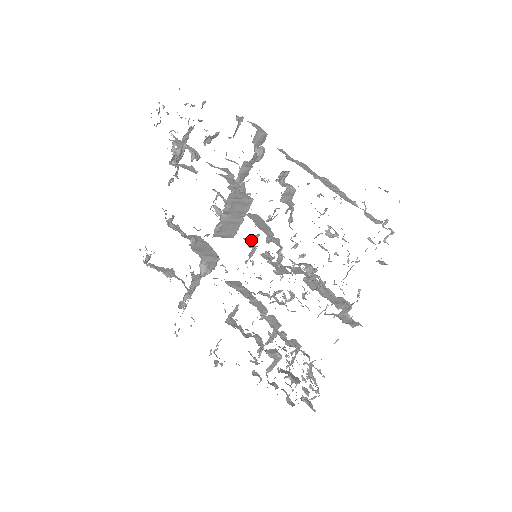
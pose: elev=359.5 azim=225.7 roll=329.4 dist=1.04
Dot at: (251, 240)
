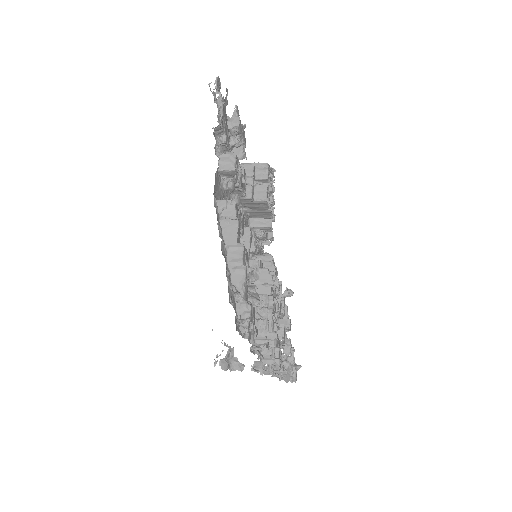
Dot at: occluded
